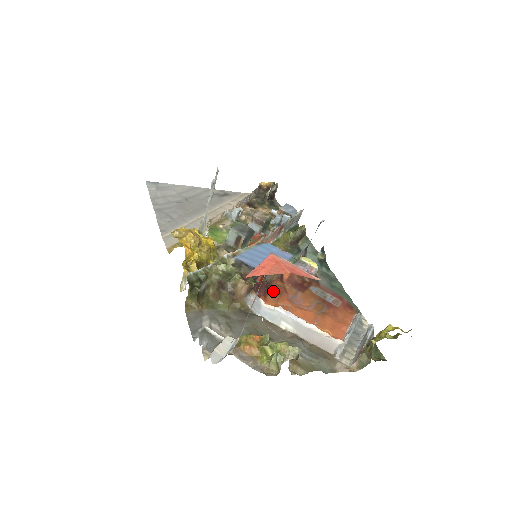
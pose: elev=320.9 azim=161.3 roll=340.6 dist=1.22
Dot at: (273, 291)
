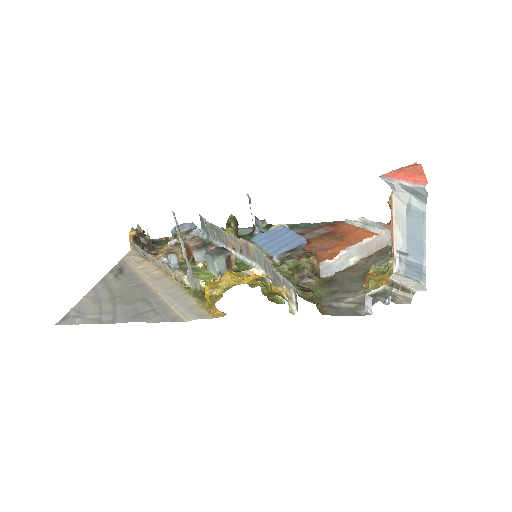
Dot at: occluded
